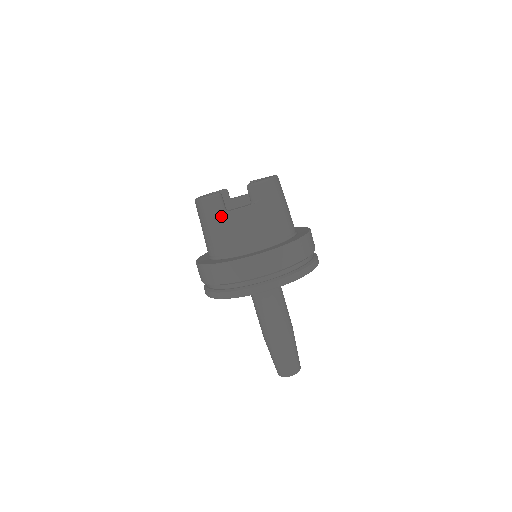
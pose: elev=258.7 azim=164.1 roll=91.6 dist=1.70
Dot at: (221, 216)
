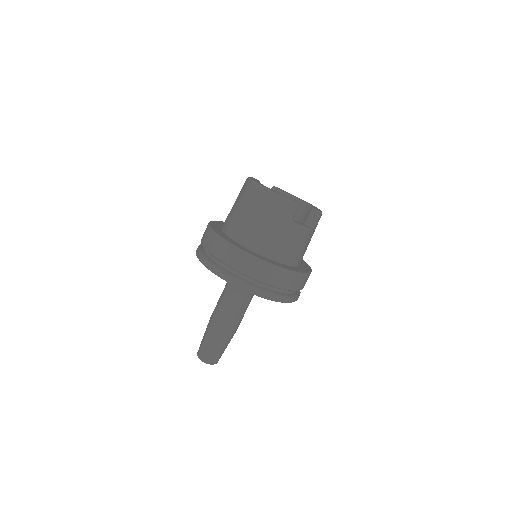
Dot at: (291, 224)
